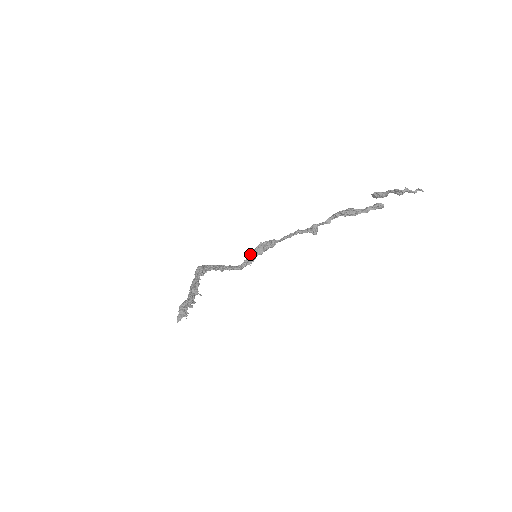
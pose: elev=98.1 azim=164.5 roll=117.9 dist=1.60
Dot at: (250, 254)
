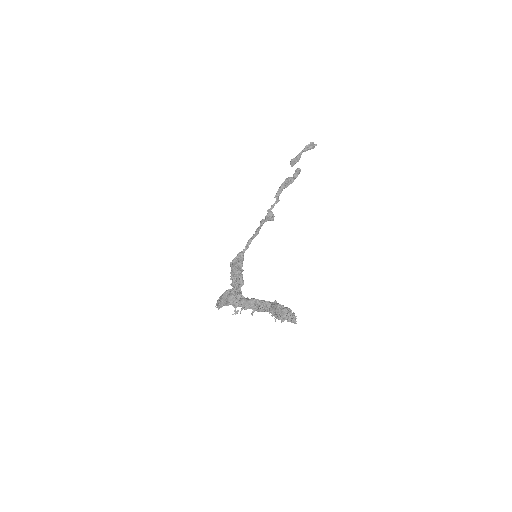
Dot at: (234, 275)
